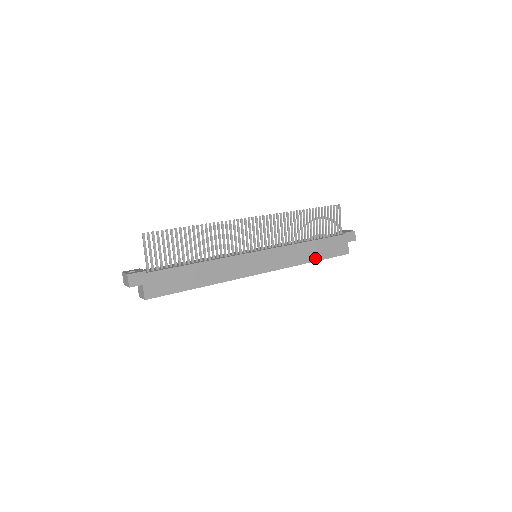
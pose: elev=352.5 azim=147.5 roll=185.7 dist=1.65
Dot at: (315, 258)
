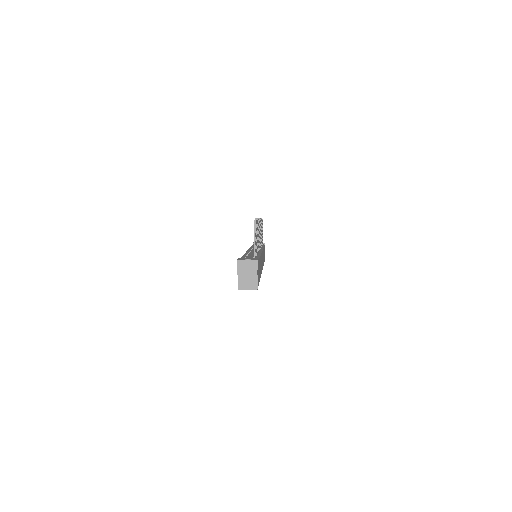
Dot at: occluded
